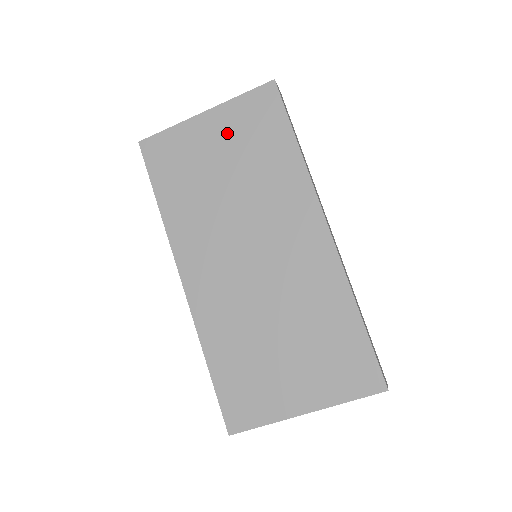
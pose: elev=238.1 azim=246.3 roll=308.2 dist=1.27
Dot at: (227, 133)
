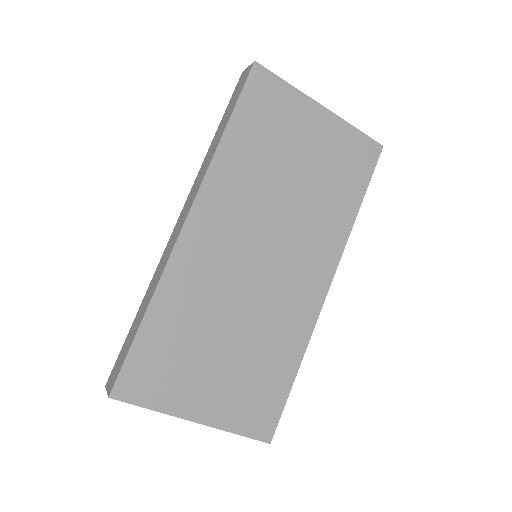
Dot at: (325, 143)
